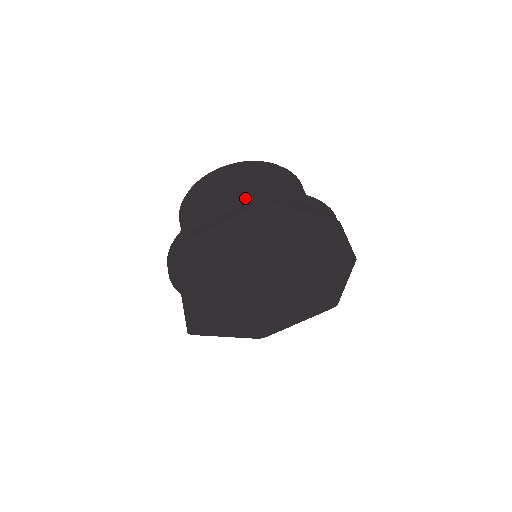
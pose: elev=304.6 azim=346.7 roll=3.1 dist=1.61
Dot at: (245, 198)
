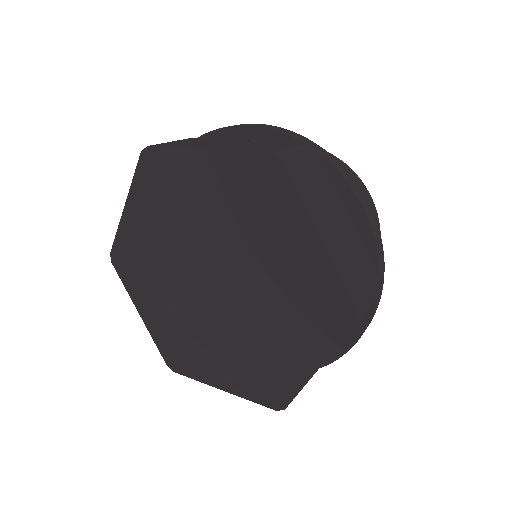
Dot at: occluded
